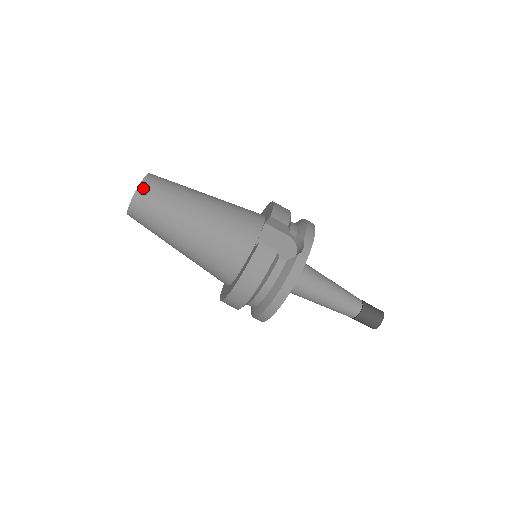
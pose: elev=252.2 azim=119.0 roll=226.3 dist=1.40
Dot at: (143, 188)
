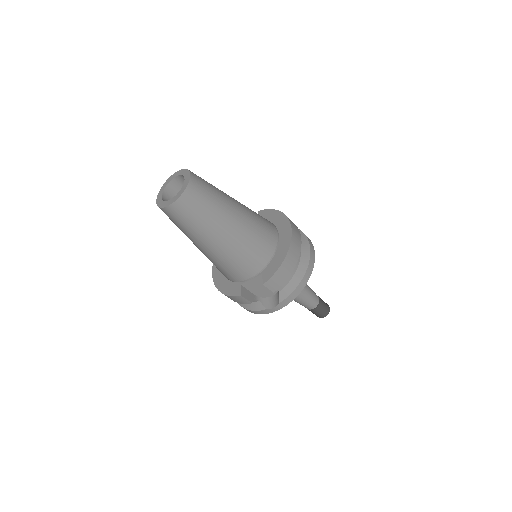
Dot at: (171, 209)
